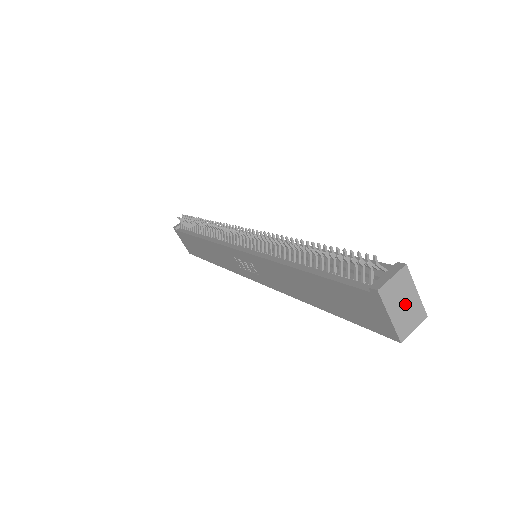
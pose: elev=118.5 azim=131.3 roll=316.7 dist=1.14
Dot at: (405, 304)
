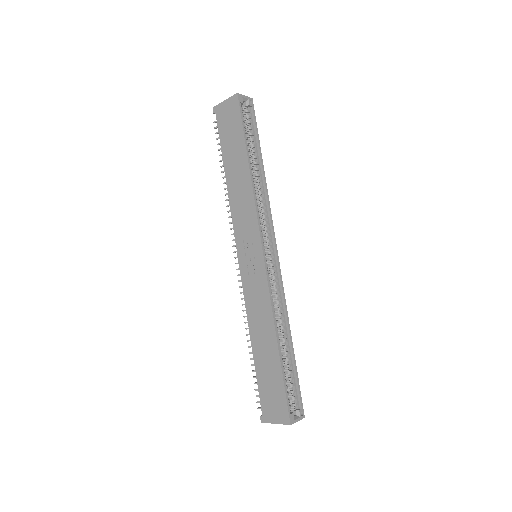
Dot at: occluded
